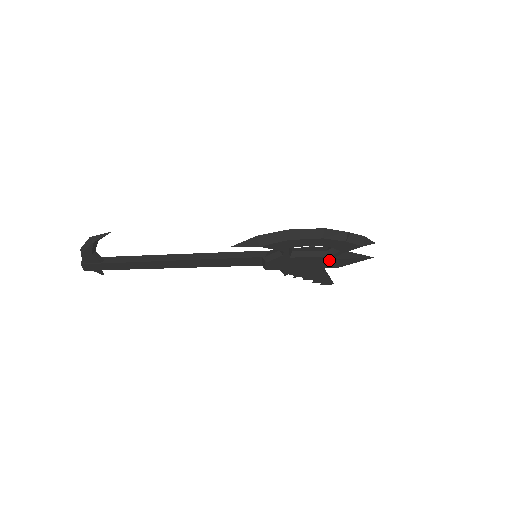
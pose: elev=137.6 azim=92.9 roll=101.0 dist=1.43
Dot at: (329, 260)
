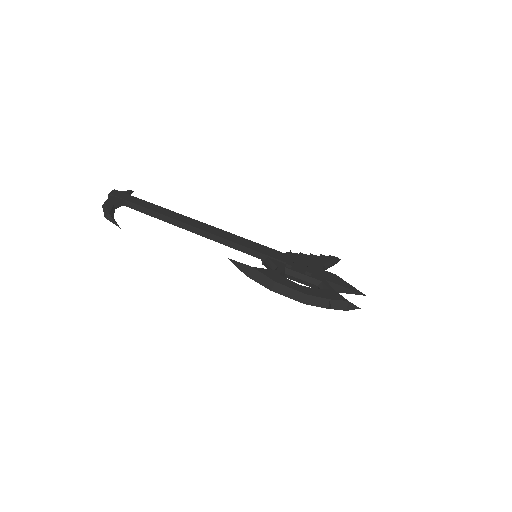
Dot at: occluded
